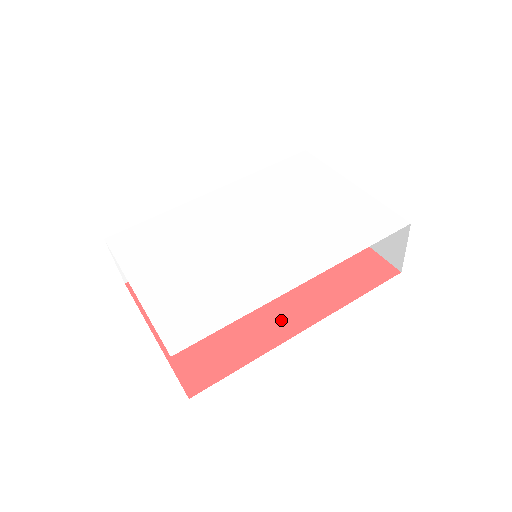
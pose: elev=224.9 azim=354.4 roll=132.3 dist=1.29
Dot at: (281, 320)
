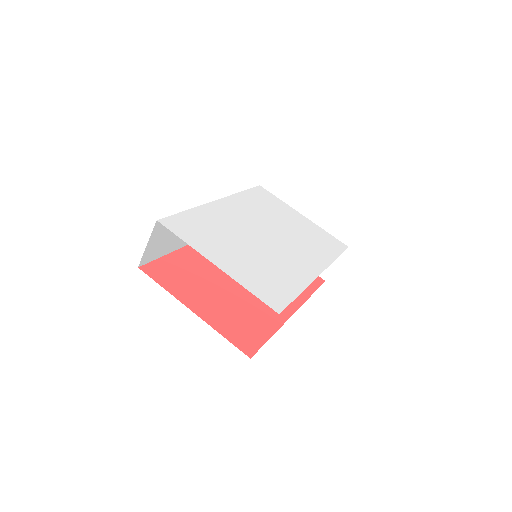
Dot at: occluded
